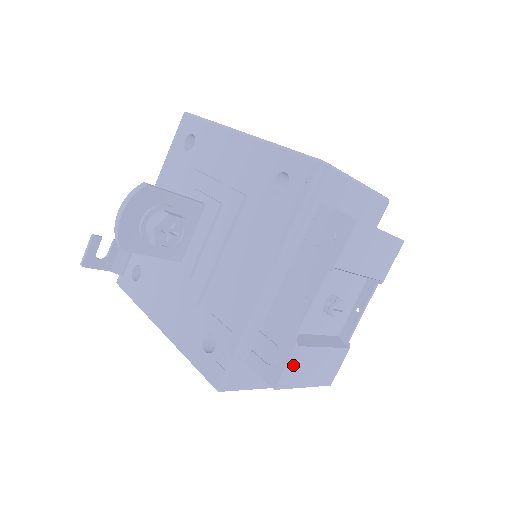
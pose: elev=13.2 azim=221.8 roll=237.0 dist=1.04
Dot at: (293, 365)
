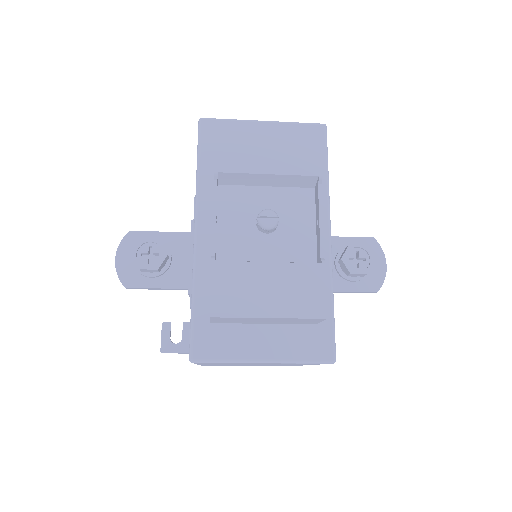
Dot at: (224, 285)
